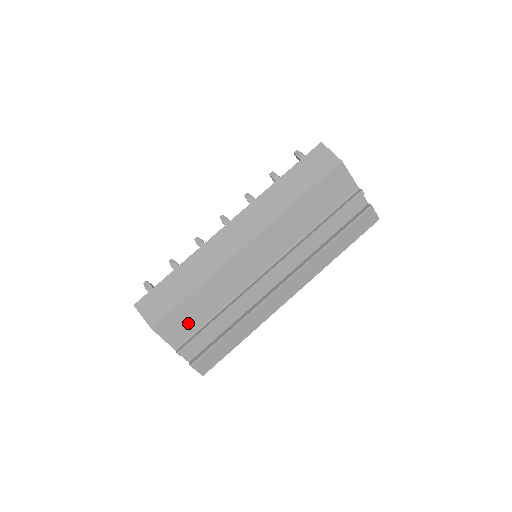
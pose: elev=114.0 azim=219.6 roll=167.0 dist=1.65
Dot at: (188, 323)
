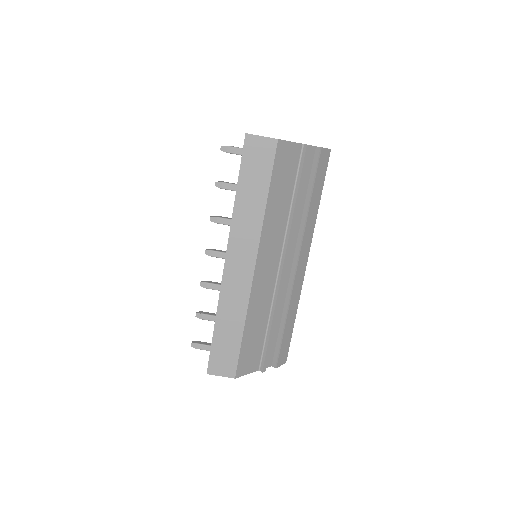
Dot at: (254, 350)
